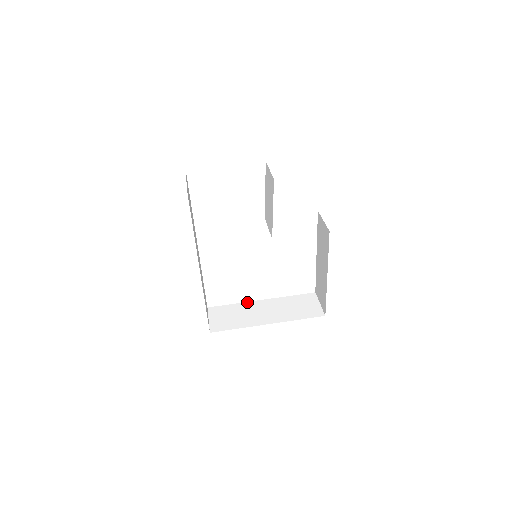
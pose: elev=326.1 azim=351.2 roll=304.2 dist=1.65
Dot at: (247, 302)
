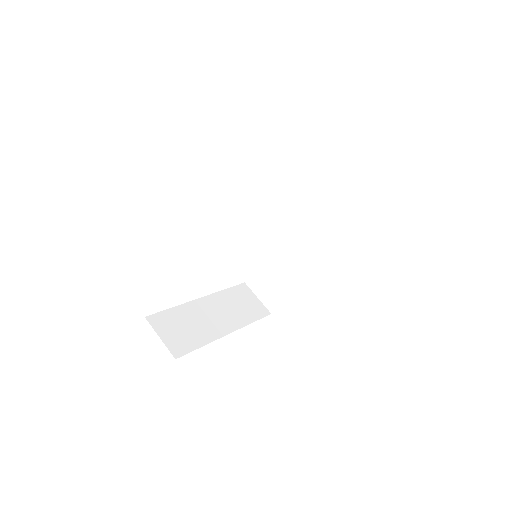
Dot at: (188, 303)
